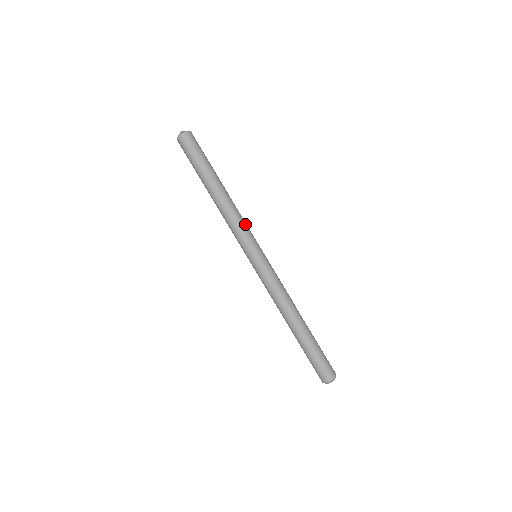
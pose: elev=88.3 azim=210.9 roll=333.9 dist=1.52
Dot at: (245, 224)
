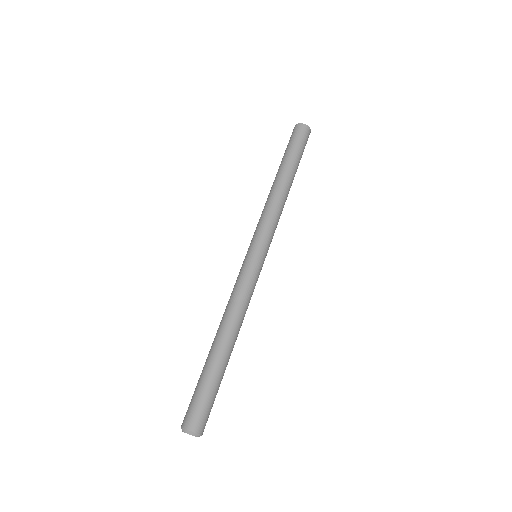
Dot at: (271, 220)
